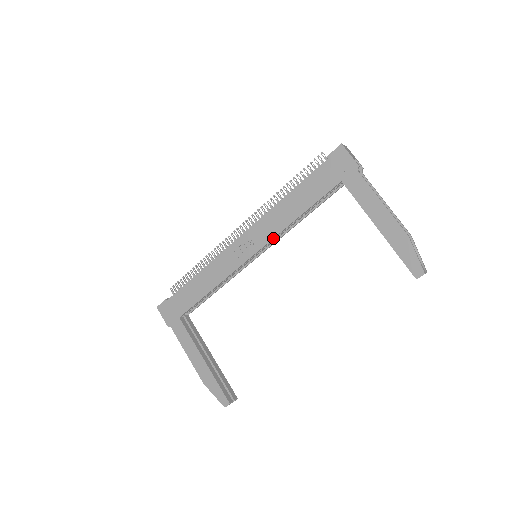
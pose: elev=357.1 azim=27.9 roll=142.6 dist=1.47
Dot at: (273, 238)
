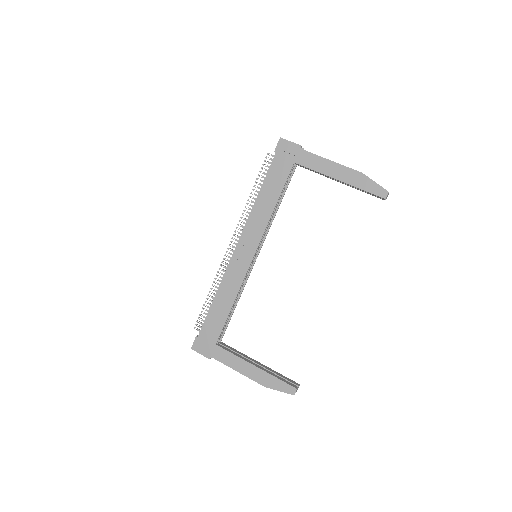
Dot at: (264, 232)
